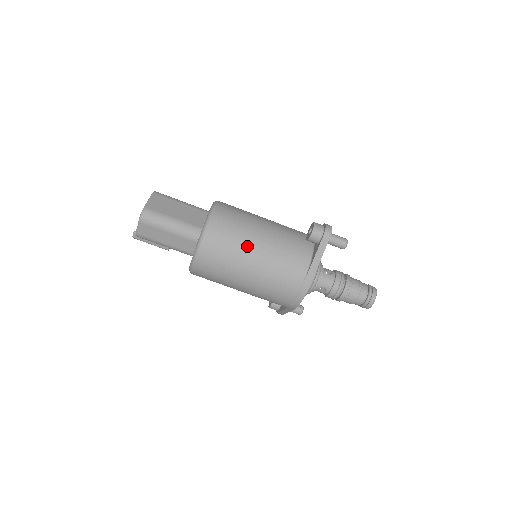
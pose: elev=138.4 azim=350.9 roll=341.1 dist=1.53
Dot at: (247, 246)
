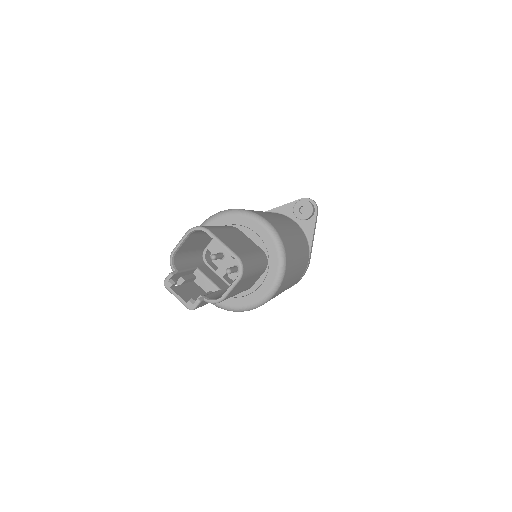
Dot at: (296, 249)
